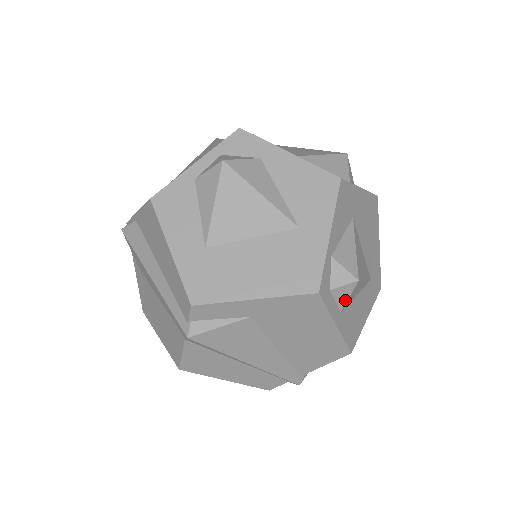
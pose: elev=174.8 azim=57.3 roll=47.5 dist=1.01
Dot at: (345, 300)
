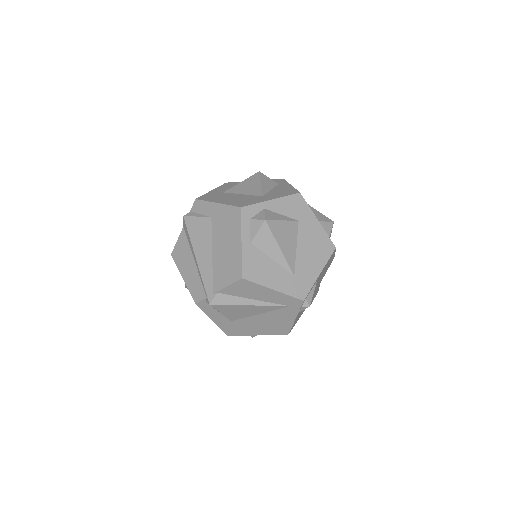
Dot at: (255, 233)
